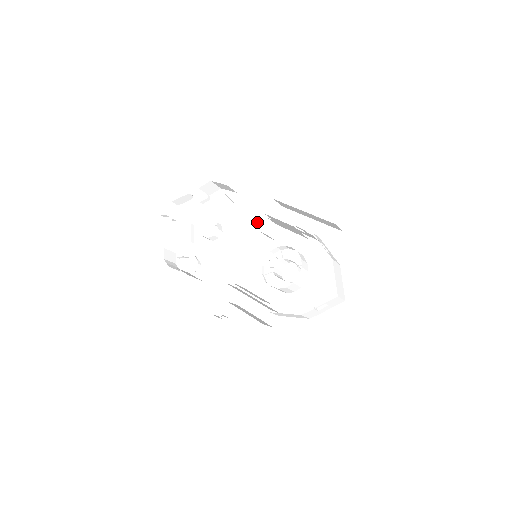
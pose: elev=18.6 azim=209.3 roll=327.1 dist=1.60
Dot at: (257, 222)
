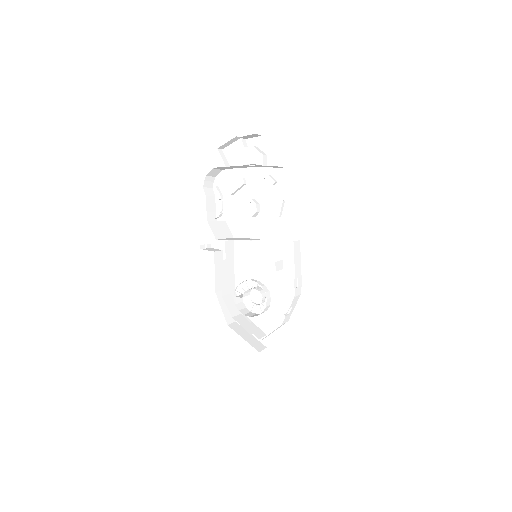
Dot at: (290, 225)
